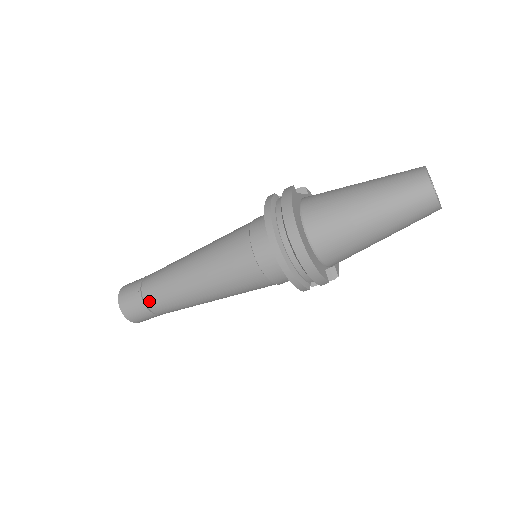
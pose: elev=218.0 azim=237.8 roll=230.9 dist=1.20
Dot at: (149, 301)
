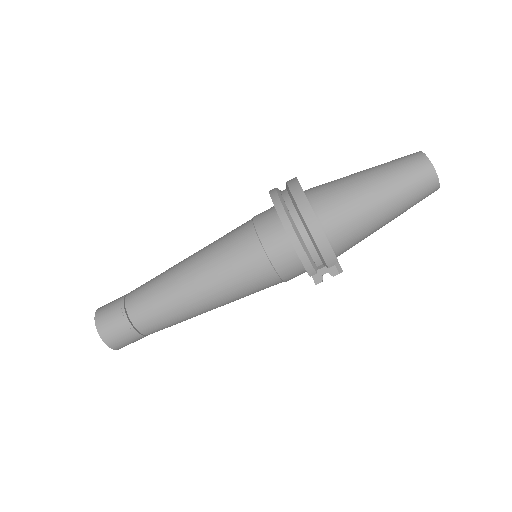
Dot at: (133, 310)
